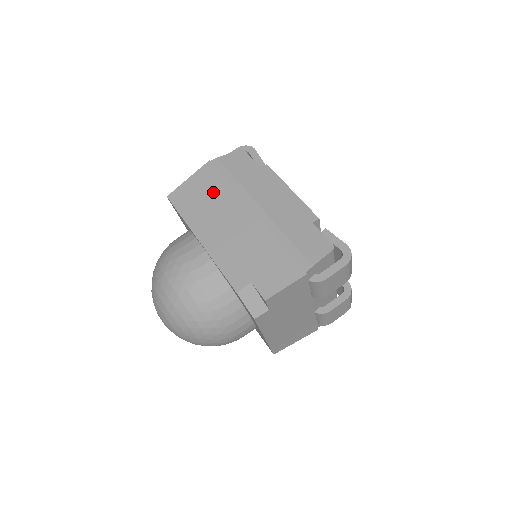
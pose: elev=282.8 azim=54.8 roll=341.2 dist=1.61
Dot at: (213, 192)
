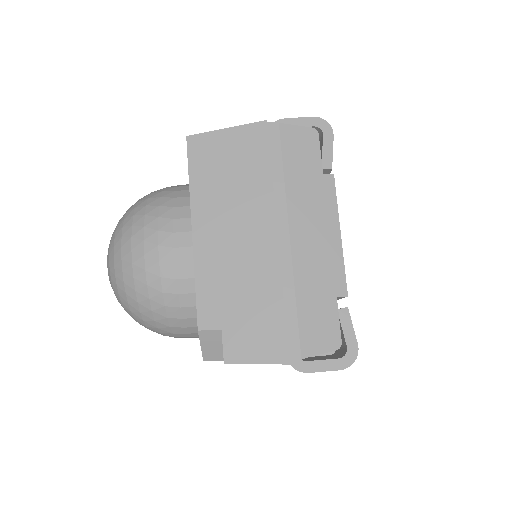
Dot at: (245, 172)
